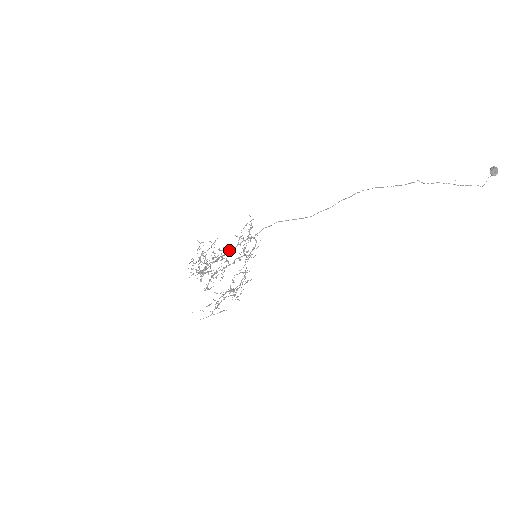
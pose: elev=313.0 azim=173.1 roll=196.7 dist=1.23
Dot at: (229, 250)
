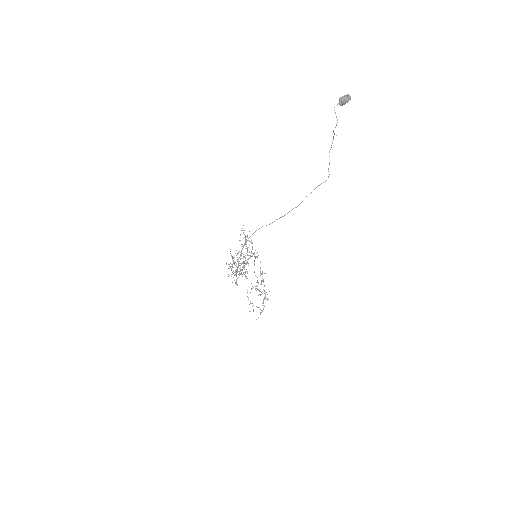
Dot at: (241, 253)
